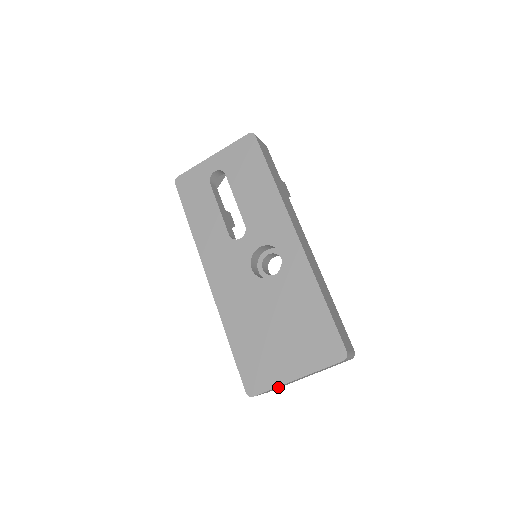
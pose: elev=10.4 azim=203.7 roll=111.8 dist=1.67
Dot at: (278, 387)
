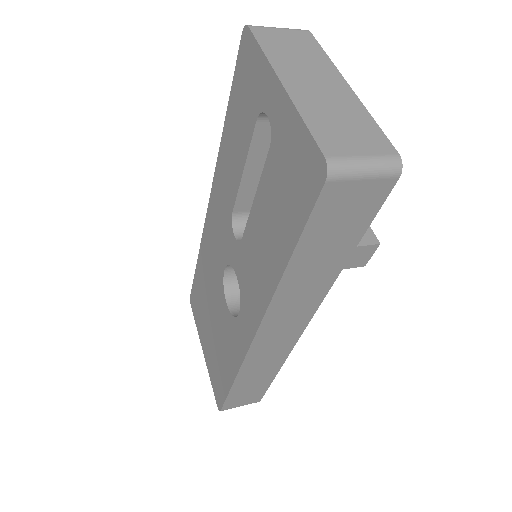
Dot at: occluded
